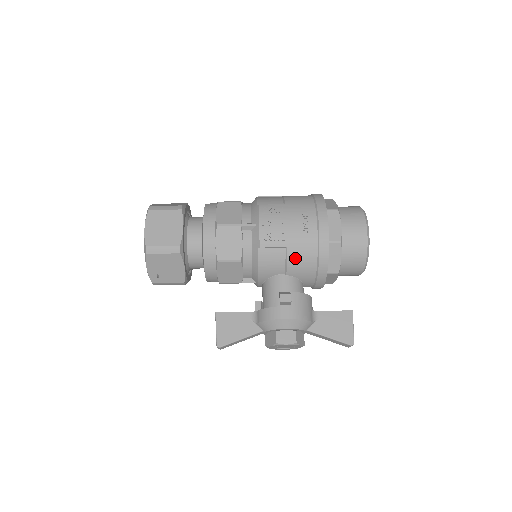
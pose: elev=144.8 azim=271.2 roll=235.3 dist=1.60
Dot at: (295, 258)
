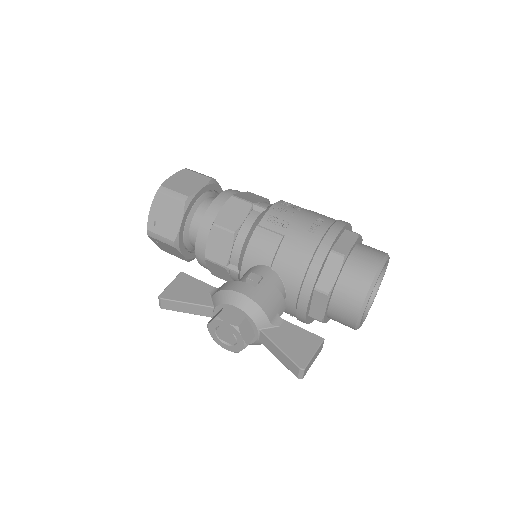
Dot at: (288, 250)
